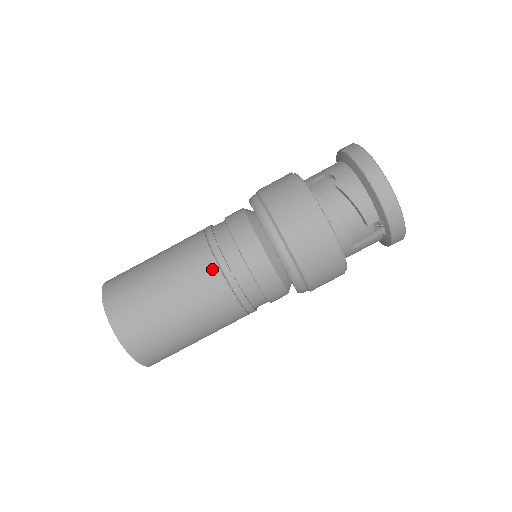
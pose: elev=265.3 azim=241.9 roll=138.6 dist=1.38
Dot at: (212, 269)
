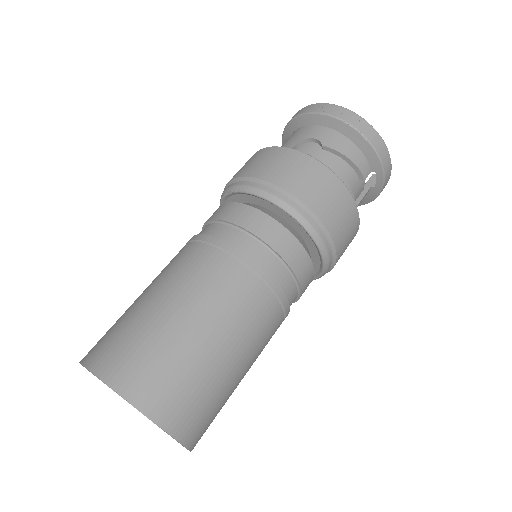
Dot at: (245, 277)
